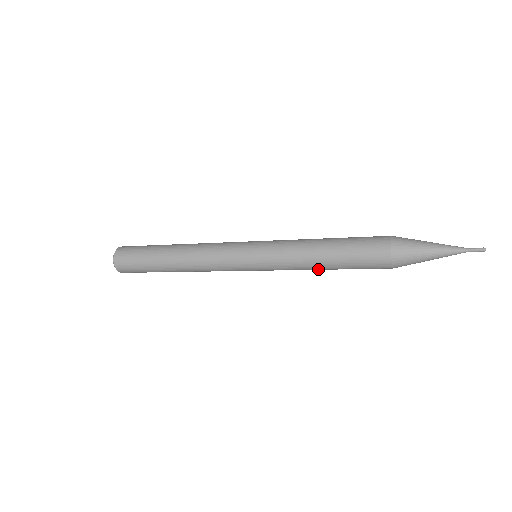
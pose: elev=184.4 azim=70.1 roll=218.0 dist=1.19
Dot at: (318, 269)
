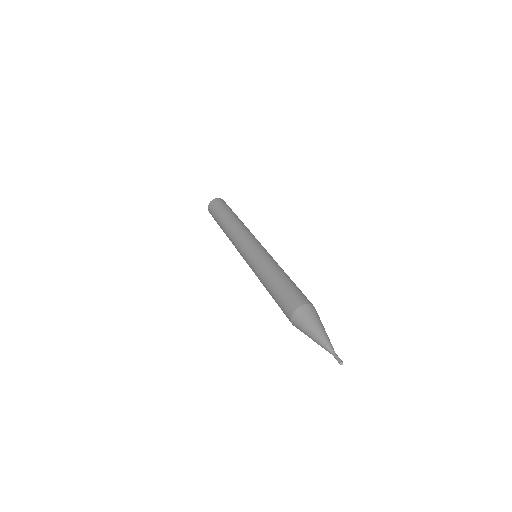
Dot at: occluded
